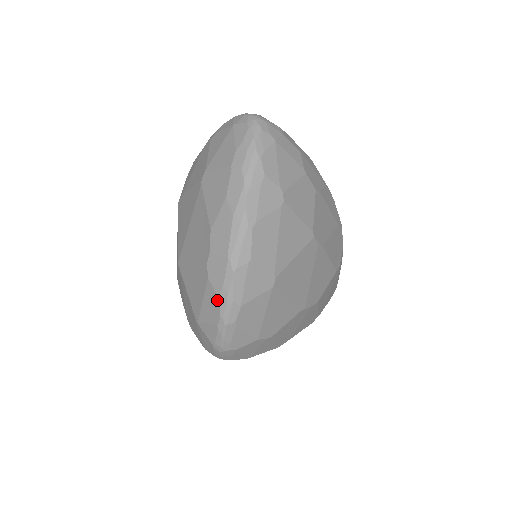
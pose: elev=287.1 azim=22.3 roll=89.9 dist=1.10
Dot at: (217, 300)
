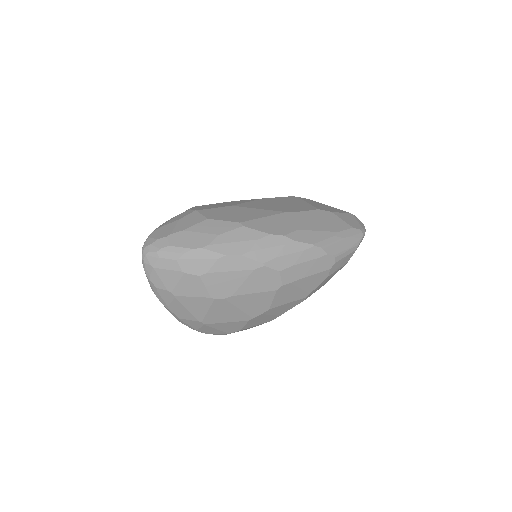
Dot at: occluded
